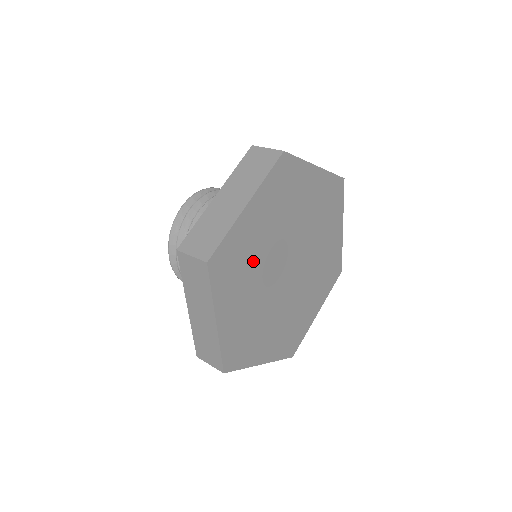
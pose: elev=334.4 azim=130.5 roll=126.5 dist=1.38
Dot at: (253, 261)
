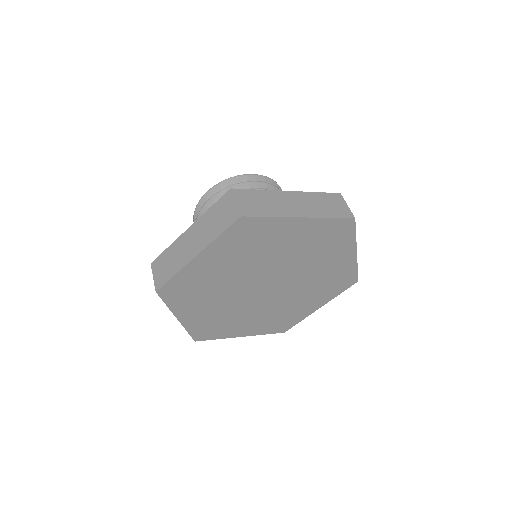
Dot at: (259, 253)
